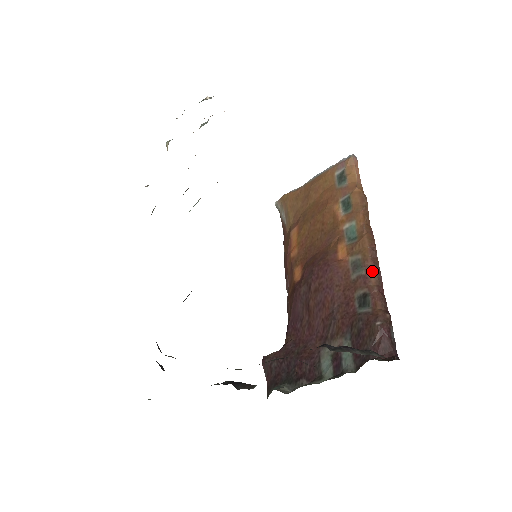
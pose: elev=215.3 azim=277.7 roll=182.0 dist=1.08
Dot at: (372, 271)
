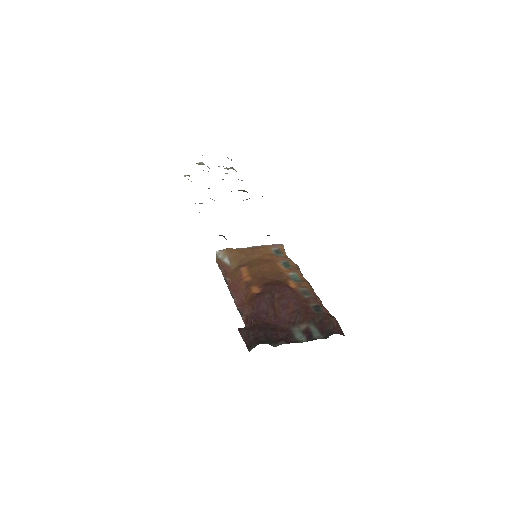
Dot at: (318, 297)
